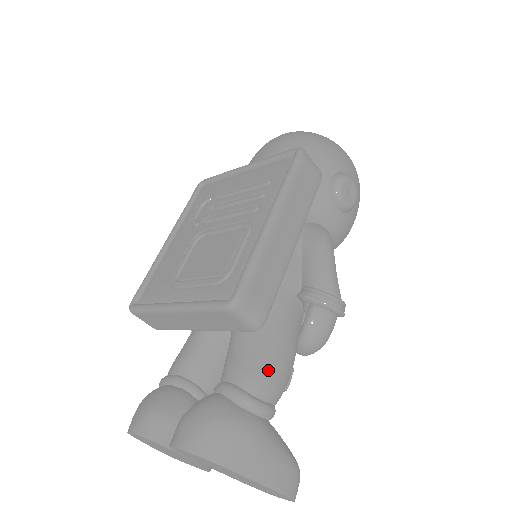
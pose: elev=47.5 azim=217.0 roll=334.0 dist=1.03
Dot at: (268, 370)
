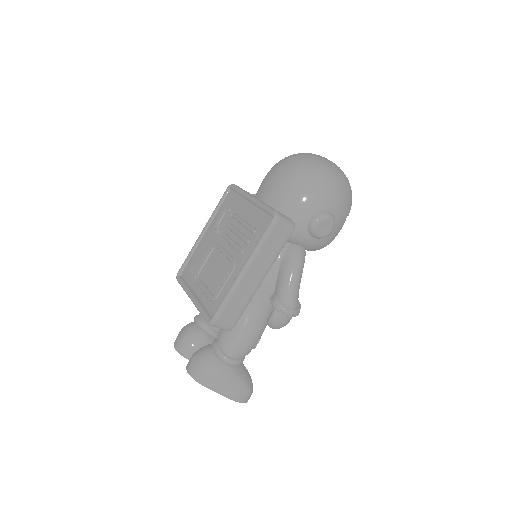
Dot at: (239, 344)
